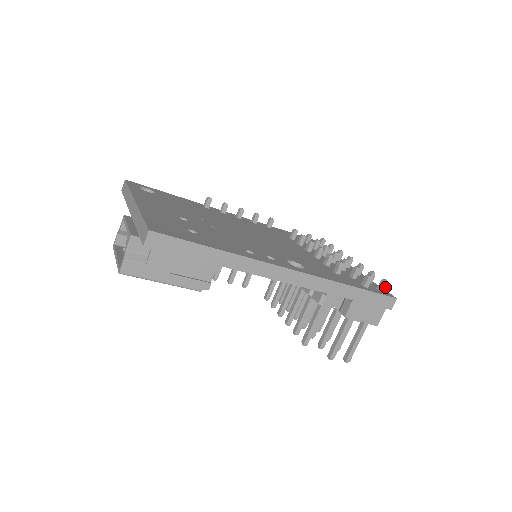
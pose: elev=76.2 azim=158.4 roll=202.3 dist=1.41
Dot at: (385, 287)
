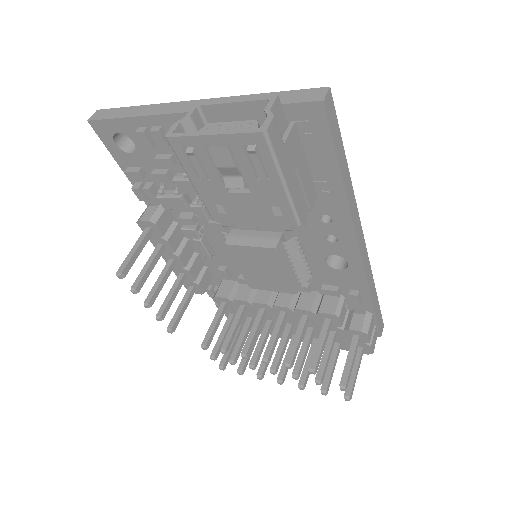
Dot at: occluded
